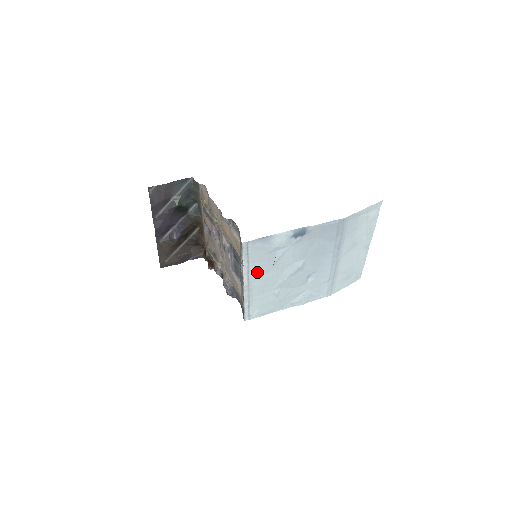
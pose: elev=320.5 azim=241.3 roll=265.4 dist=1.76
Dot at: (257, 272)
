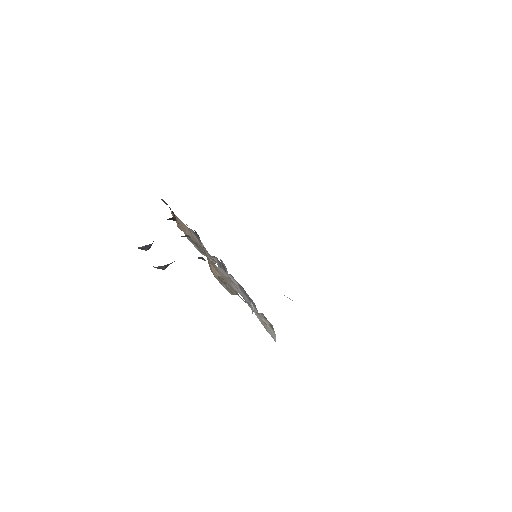
Dot at: occluded
